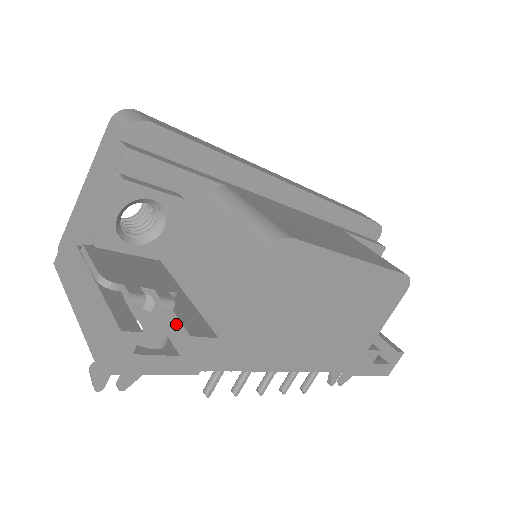
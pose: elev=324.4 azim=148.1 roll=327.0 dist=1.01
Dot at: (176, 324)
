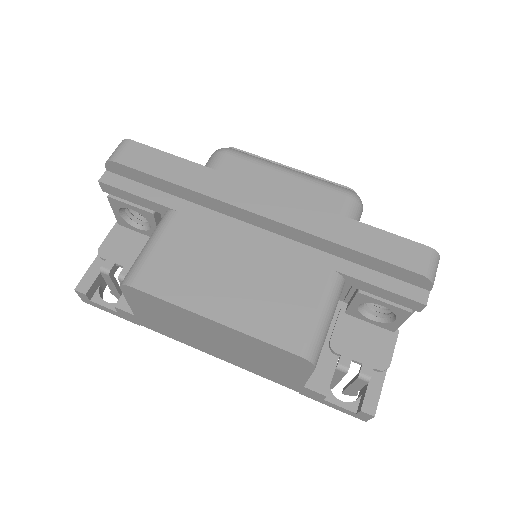
Dot at: occluded
